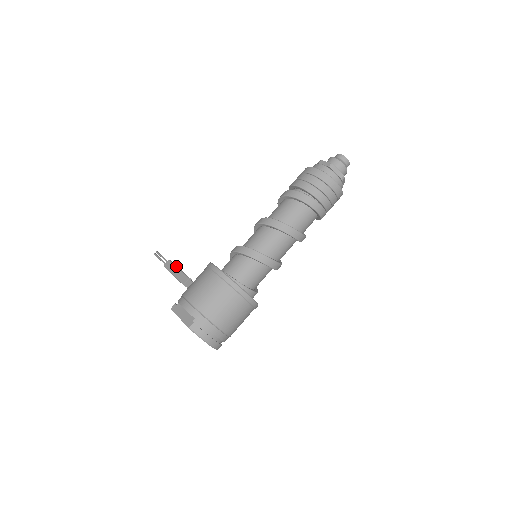
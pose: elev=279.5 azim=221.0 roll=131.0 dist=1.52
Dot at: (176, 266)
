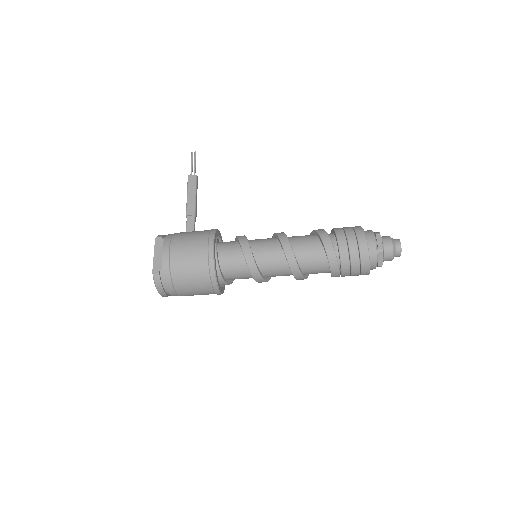
Dot at: (196, 189)
